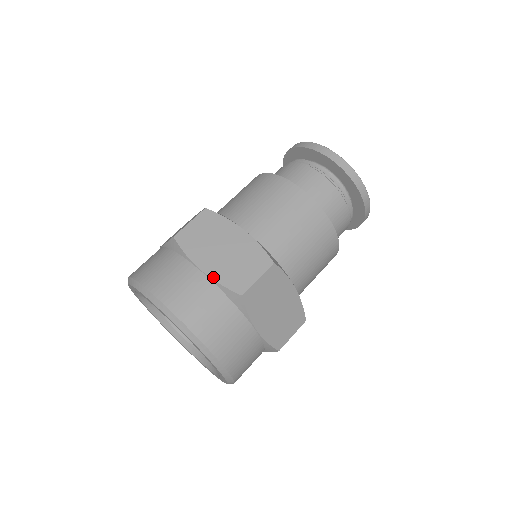
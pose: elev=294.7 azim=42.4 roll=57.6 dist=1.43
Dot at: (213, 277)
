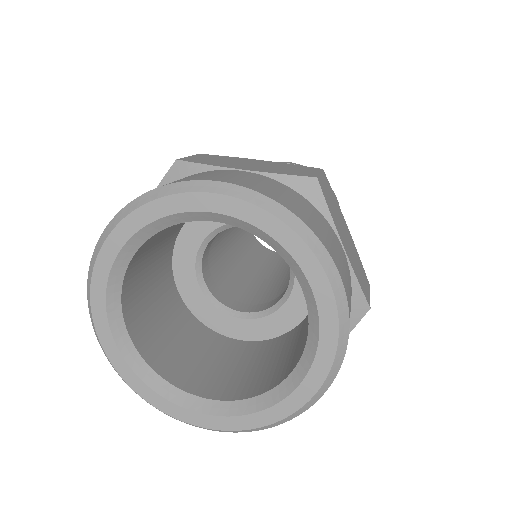
Dot at: (264, 171)
